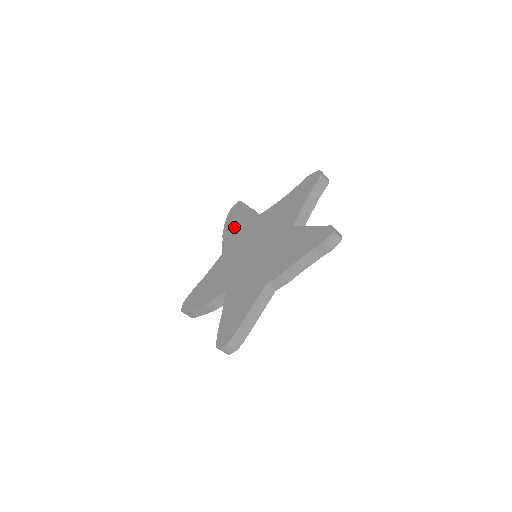
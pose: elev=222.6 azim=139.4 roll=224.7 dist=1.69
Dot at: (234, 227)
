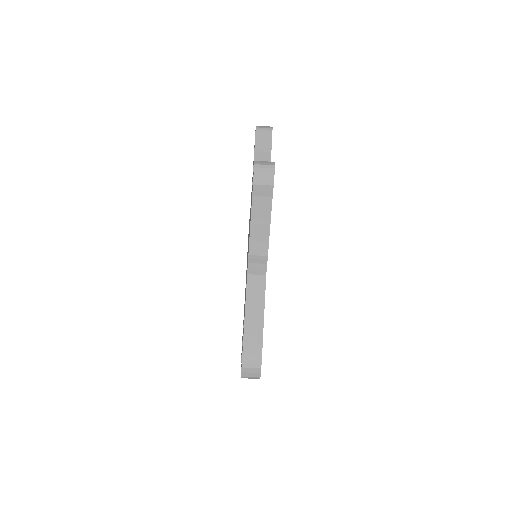
Dot at: occluded
